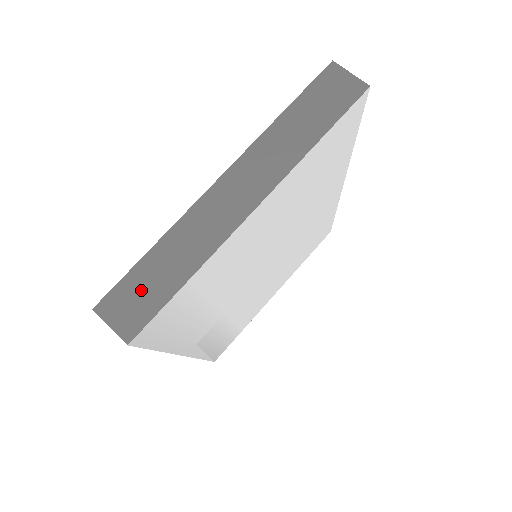
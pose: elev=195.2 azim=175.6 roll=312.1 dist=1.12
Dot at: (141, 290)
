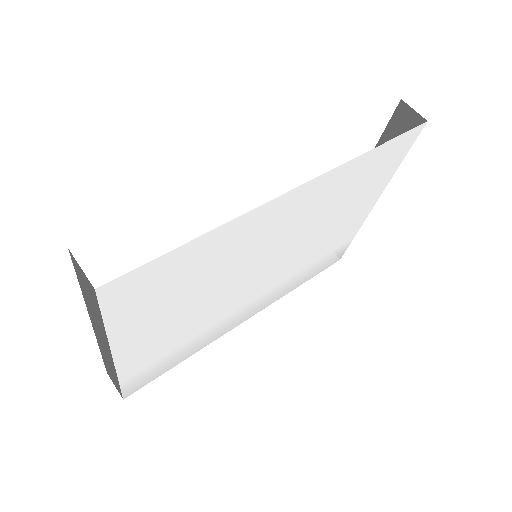
Dot at: (111, 376)
